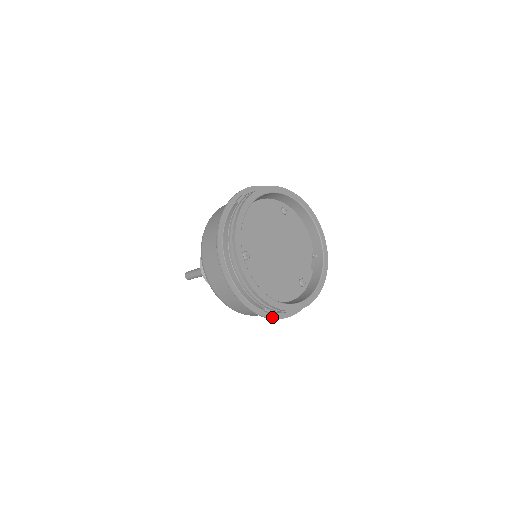
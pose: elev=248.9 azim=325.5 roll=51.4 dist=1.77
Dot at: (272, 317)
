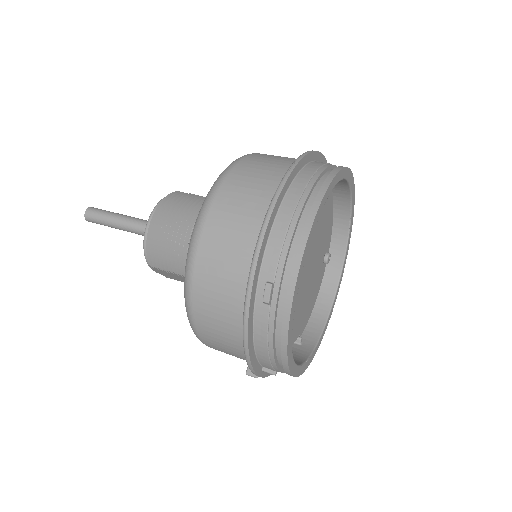
Dot at: (250, 313)
